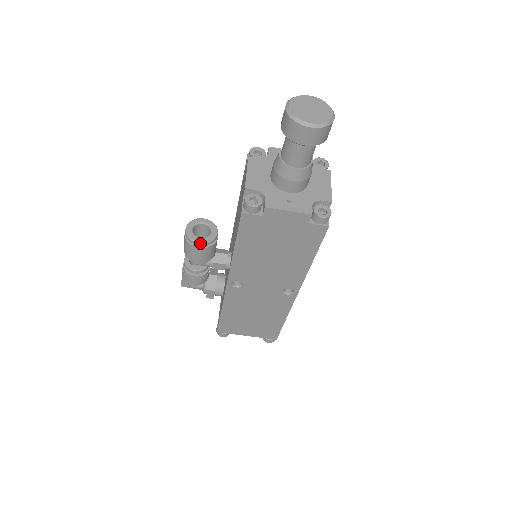
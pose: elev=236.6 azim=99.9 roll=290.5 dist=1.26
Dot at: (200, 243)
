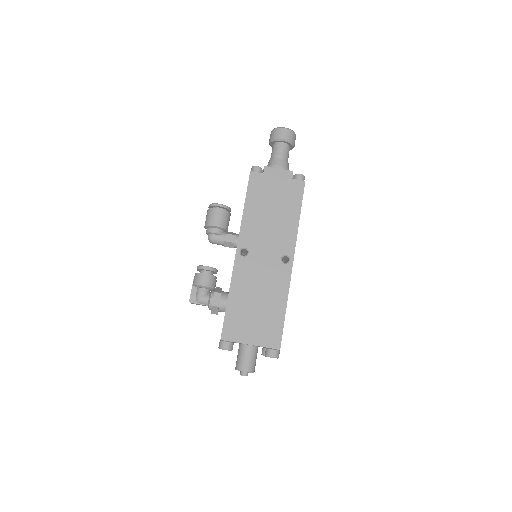
Dot at: (220, 204)
